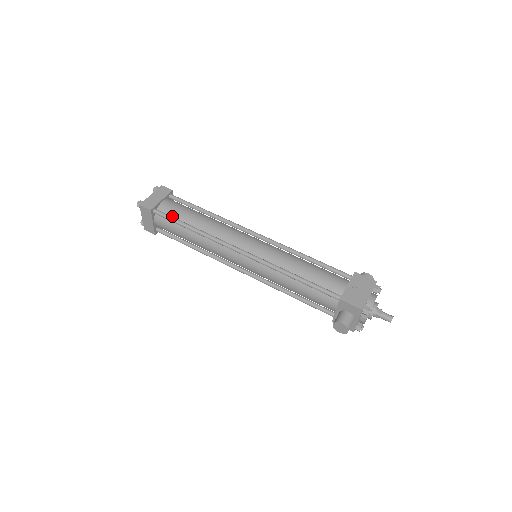
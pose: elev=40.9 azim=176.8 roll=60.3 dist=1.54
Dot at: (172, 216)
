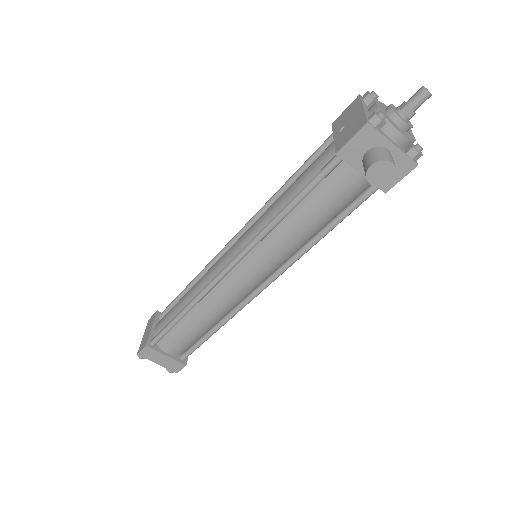
Dot at: occluded
